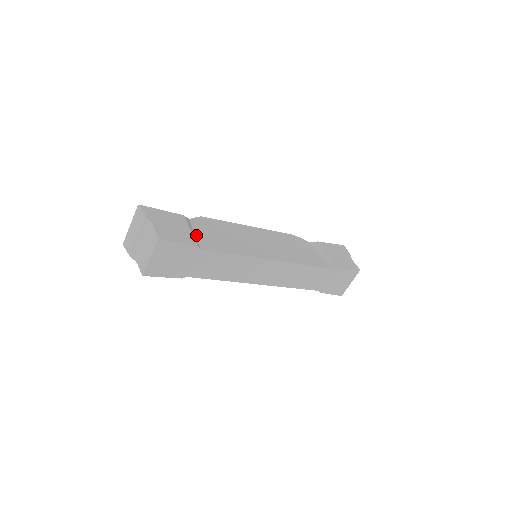
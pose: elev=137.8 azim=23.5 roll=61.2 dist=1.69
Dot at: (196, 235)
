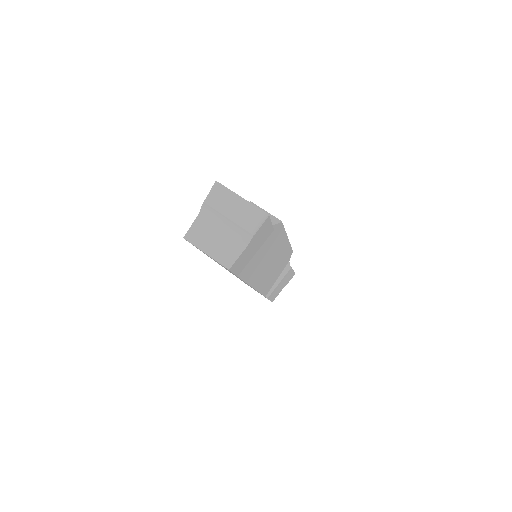
Dot at: occluded
